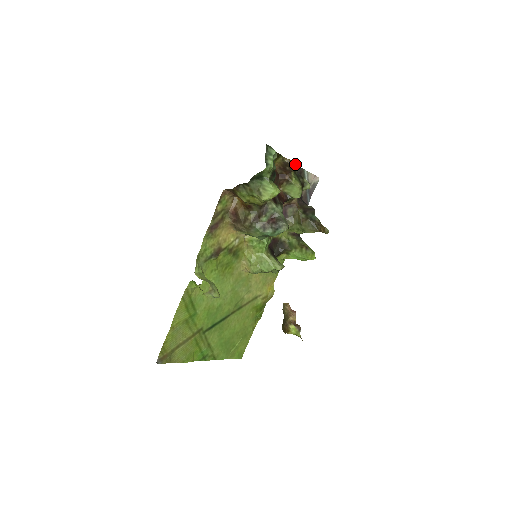
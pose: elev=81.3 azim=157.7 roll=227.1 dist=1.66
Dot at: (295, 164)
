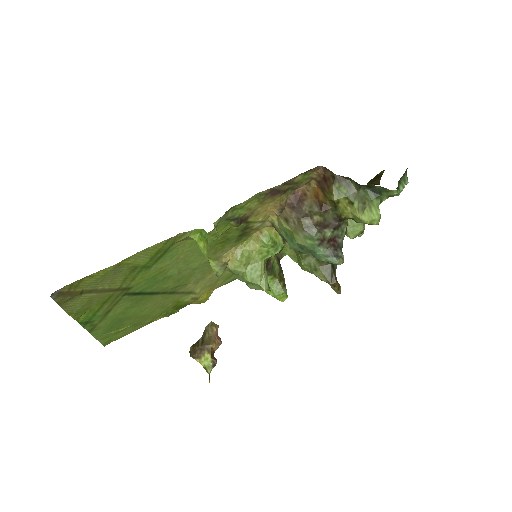
Dot at: occluded
